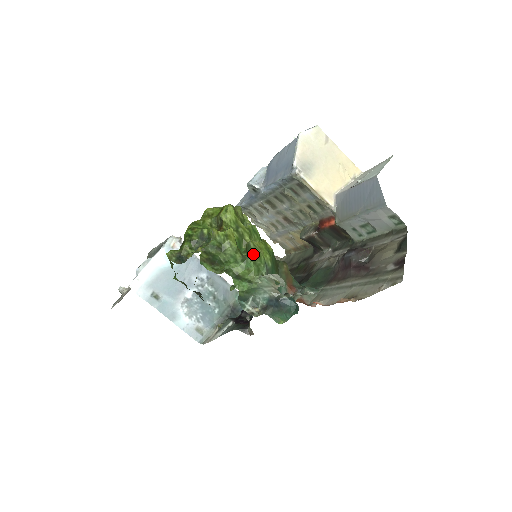
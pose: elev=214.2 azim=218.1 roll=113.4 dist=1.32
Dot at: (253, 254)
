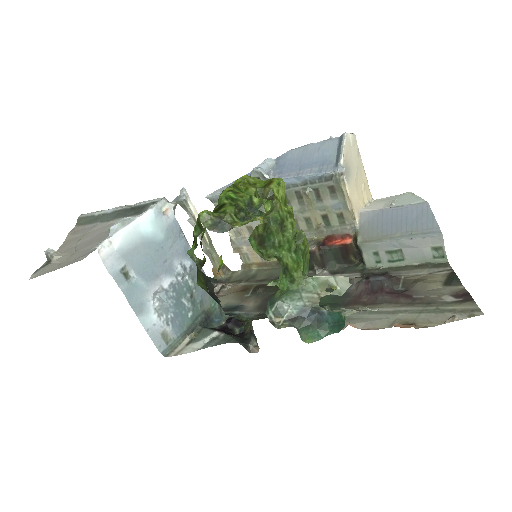
Dot at: (304, 247)
